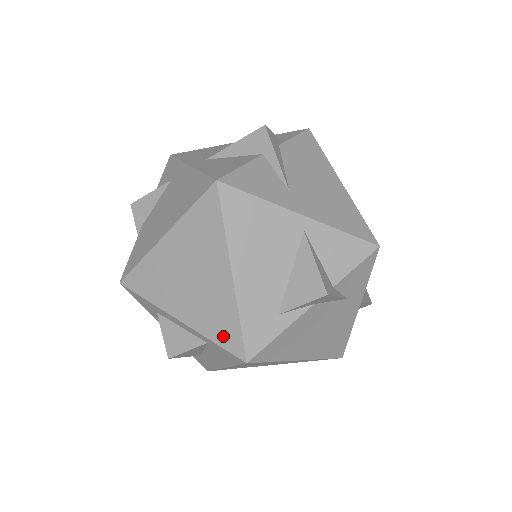
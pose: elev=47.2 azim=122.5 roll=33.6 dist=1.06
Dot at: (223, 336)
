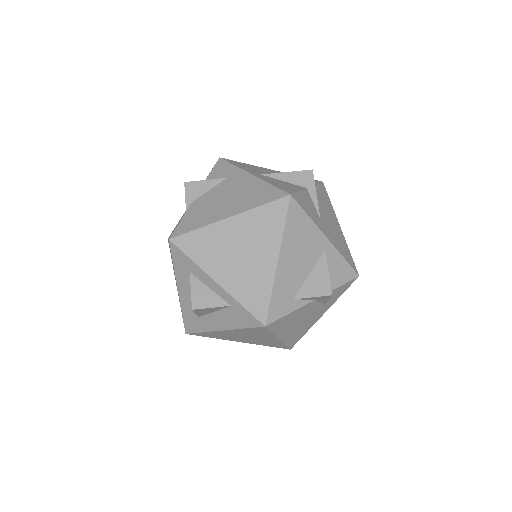
Dot at: (253, 303)
